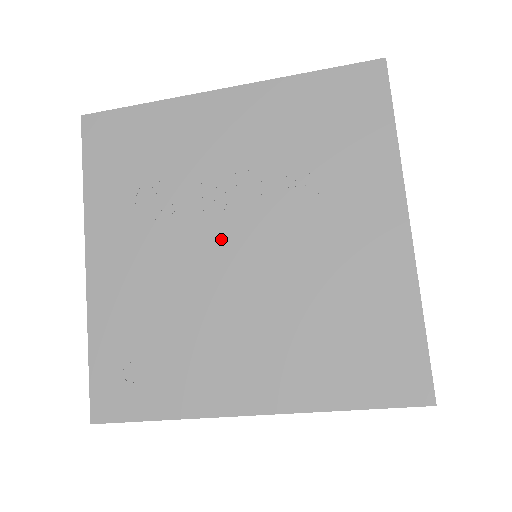
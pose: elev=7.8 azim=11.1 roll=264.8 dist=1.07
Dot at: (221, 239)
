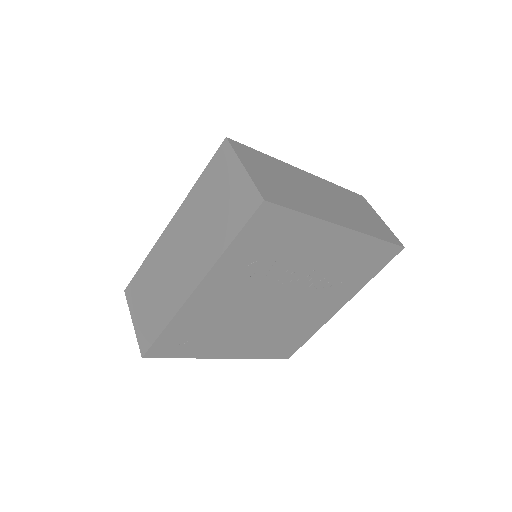
Dot at: (275, 297)
